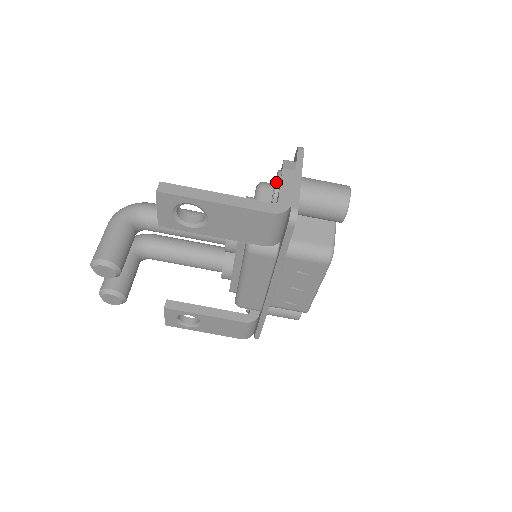
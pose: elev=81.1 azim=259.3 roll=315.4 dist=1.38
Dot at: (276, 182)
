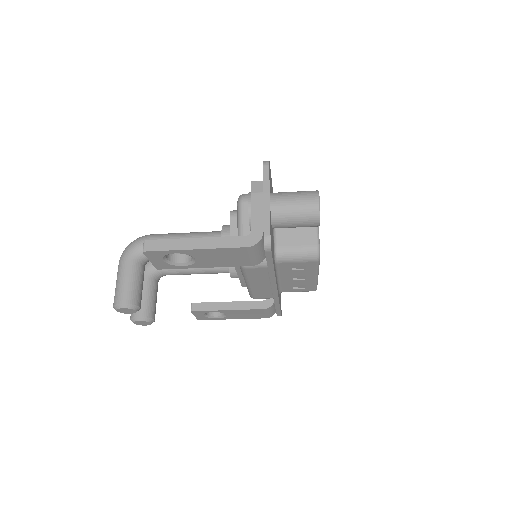
Dot at: (248, 208)
